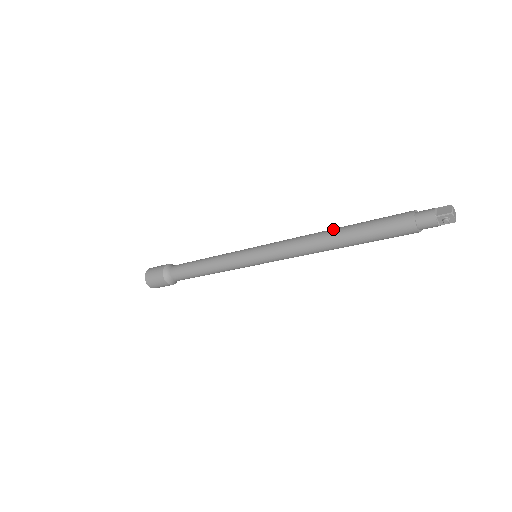
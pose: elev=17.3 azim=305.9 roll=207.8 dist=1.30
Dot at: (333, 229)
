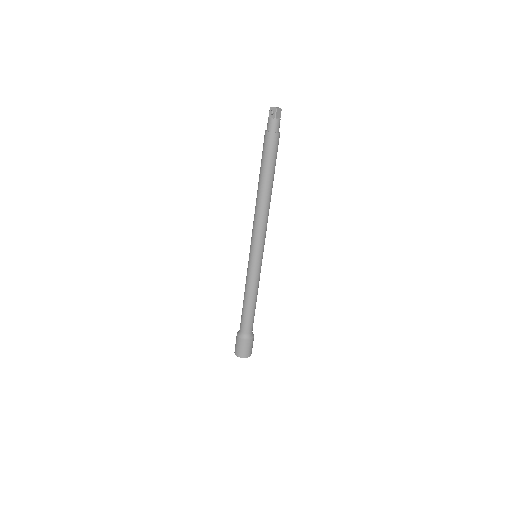
Dot at: occluded
